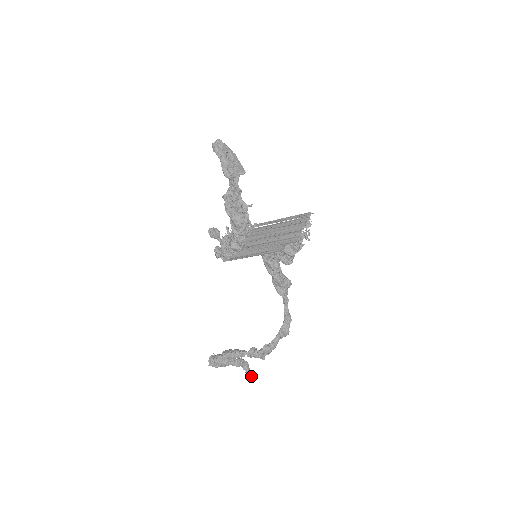
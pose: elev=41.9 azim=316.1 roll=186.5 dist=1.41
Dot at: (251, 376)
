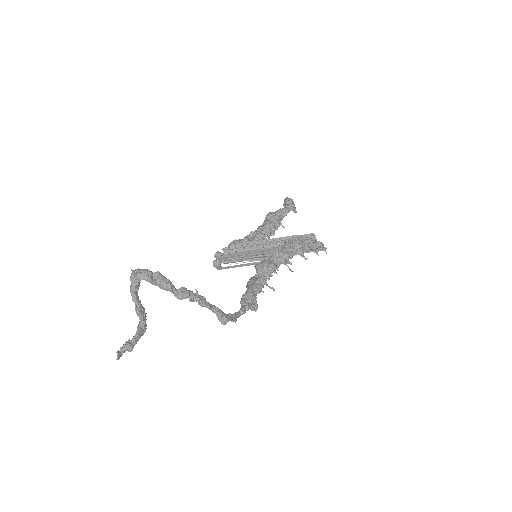
Dot at: (132, 346)
